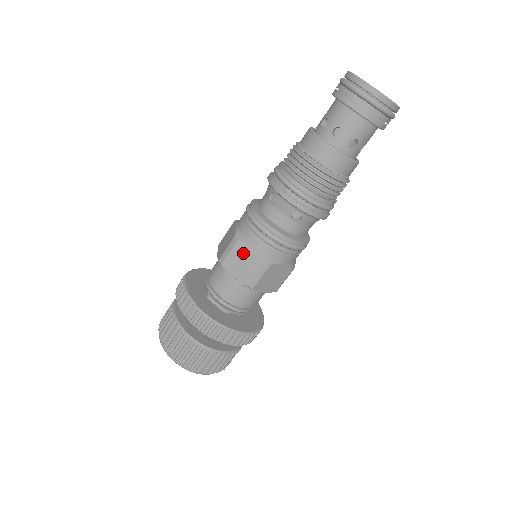
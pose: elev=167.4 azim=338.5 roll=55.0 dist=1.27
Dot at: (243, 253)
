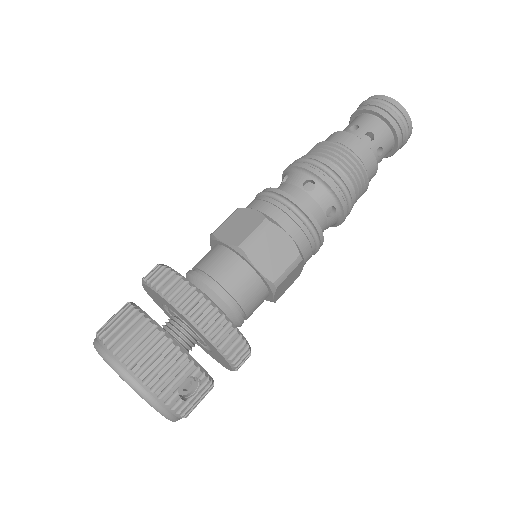
Dot at: (242, 217)
